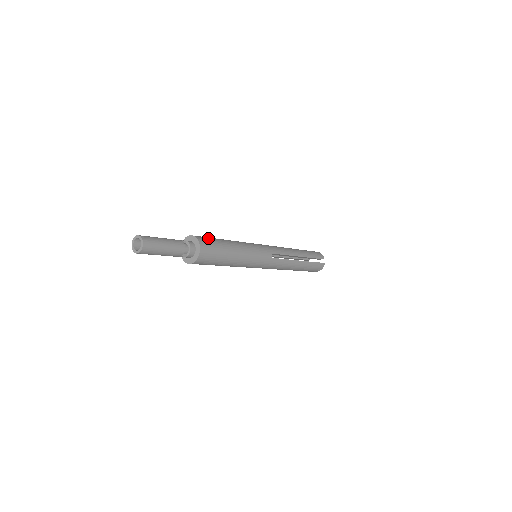
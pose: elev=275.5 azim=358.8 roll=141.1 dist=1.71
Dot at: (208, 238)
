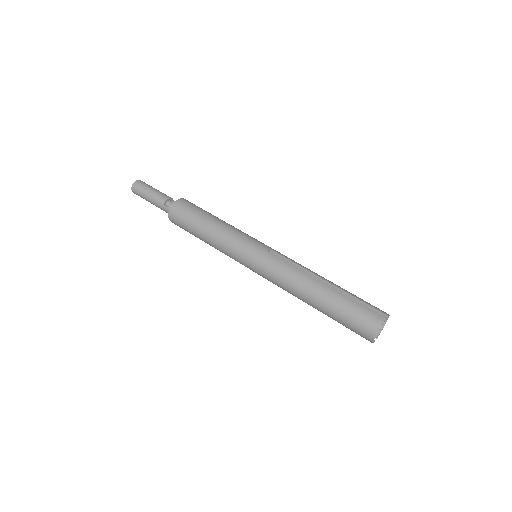
Dot at: occluded
